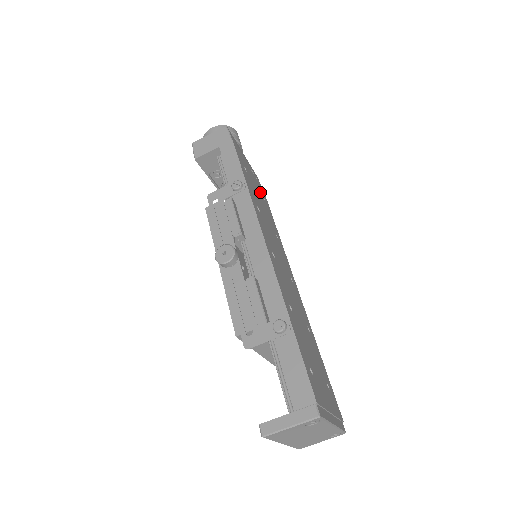
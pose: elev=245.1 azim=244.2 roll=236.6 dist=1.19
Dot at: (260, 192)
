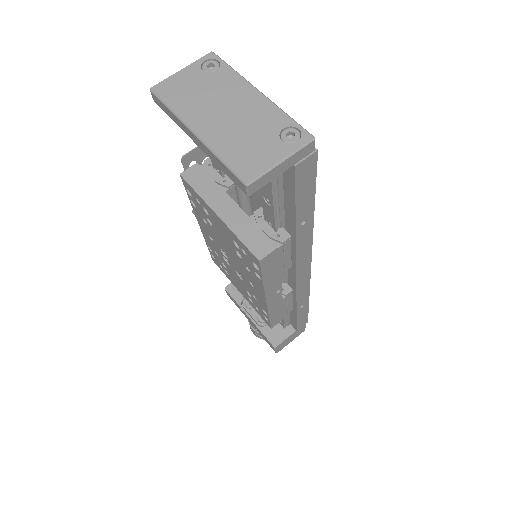
Dot at: occluded
